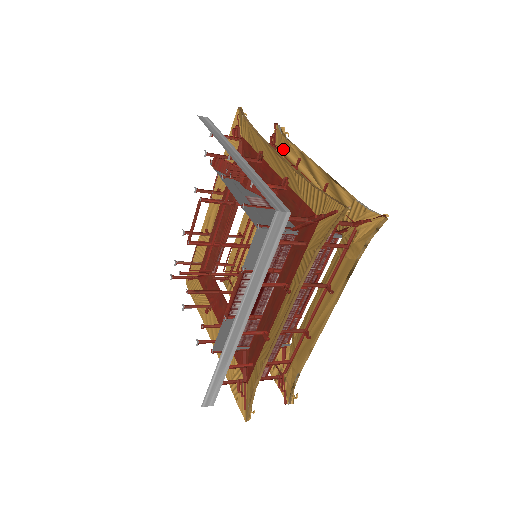
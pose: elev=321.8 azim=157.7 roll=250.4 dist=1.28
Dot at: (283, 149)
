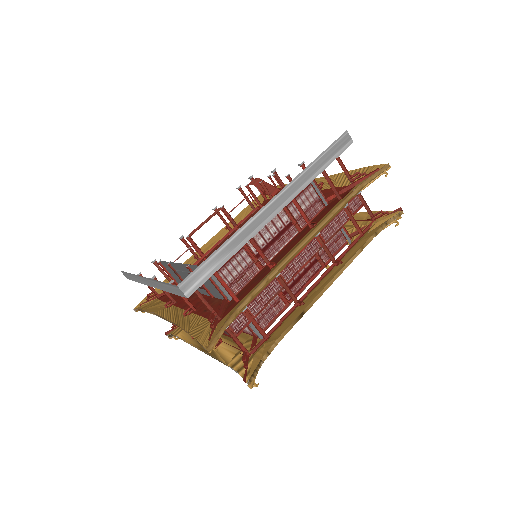
Dot at: occluded
